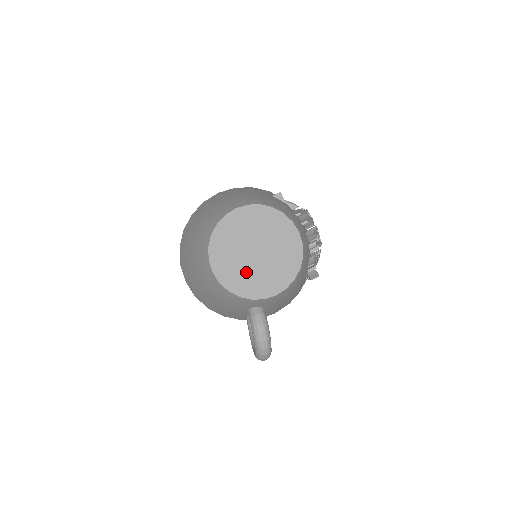
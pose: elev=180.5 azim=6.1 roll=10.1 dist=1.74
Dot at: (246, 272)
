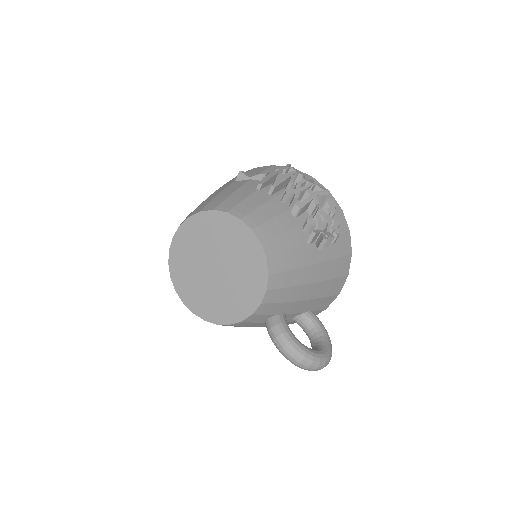
Dot at: (219, 296)
